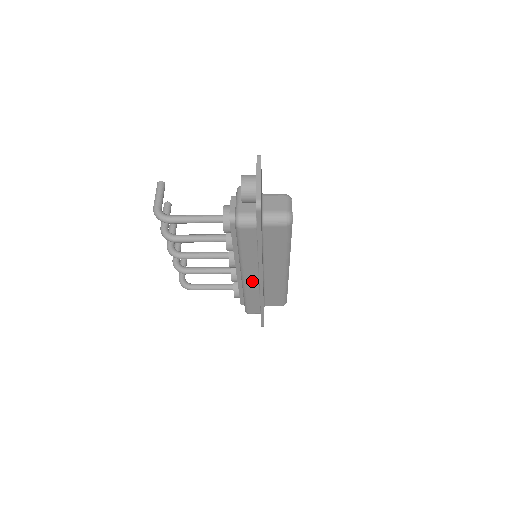
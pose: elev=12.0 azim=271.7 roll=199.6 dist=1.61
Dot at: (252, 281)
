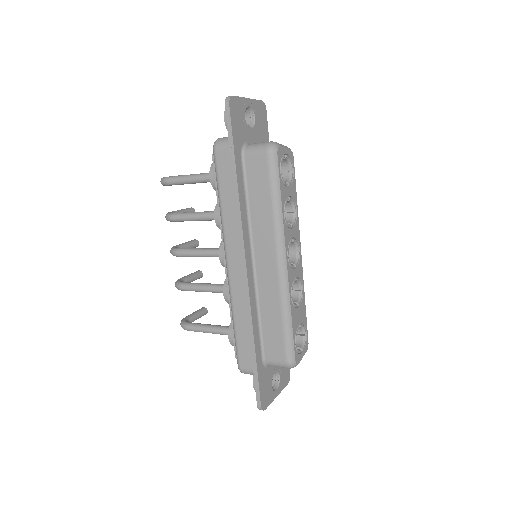
Dot at: (237, 274)
